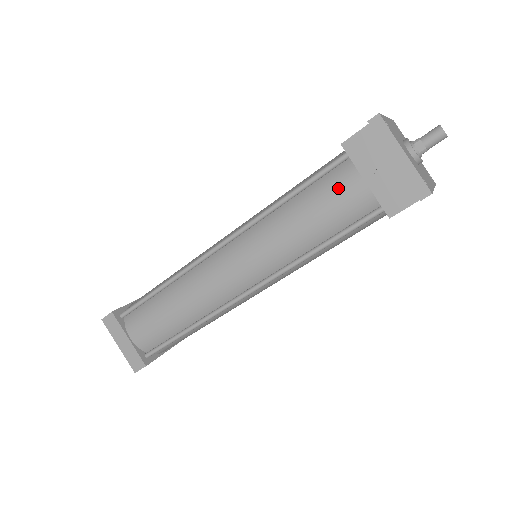
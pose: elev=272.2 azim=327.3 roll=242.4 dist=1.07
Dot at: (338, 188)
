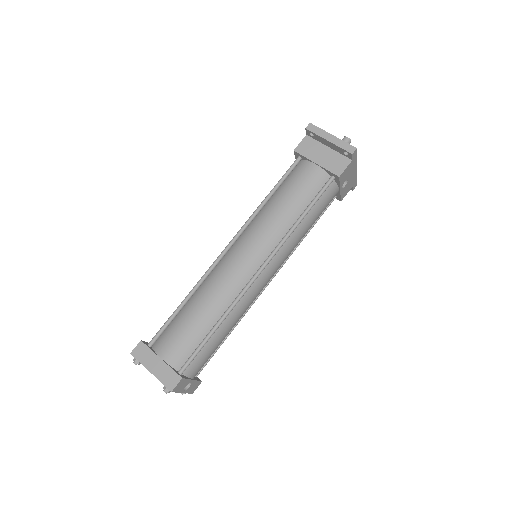
Dot at: (301, 174)
